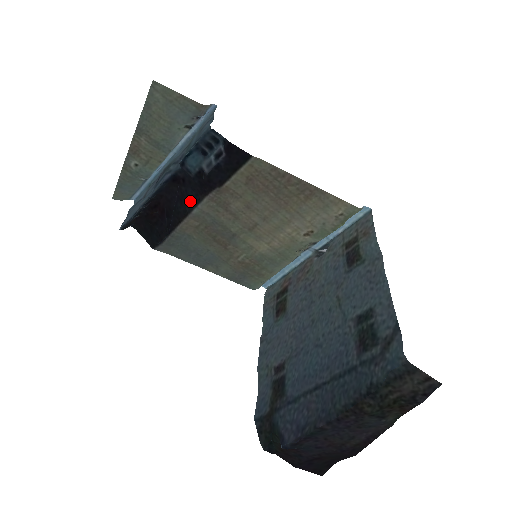
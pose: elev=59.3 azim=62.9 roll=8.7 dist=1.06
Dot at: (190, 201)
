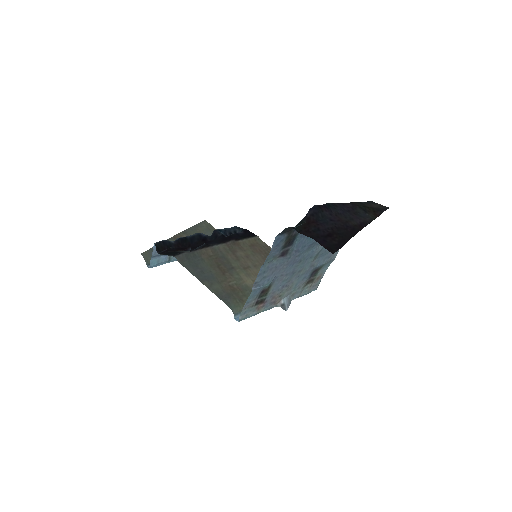
Dot at: (213, 244)
